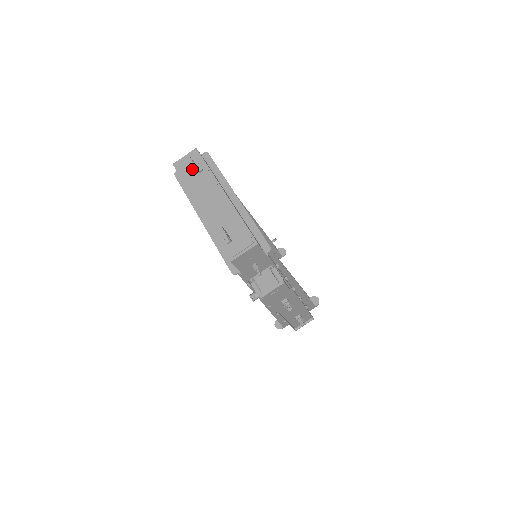
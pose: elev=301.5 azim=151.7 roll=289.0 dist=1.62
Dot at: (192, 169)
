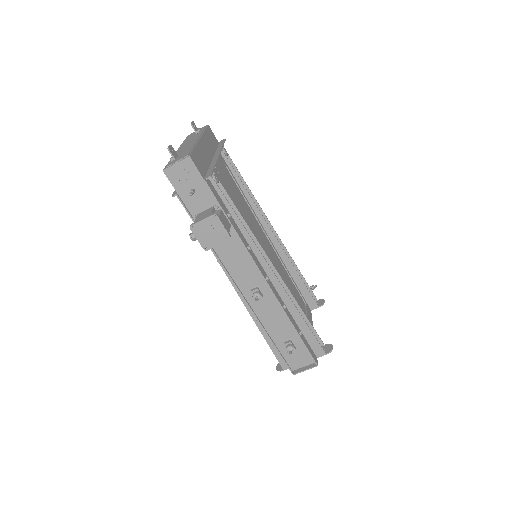
Dot at: (194, 134)
